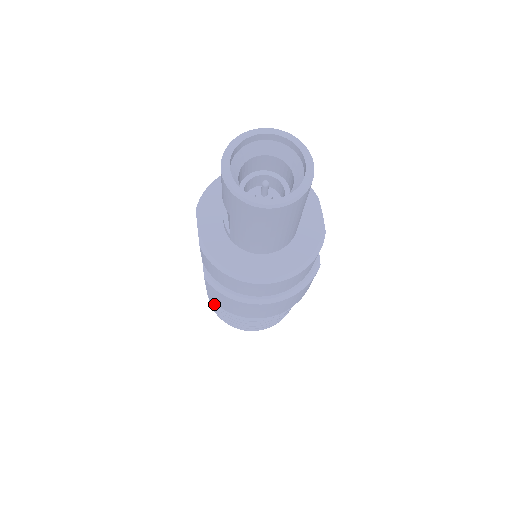
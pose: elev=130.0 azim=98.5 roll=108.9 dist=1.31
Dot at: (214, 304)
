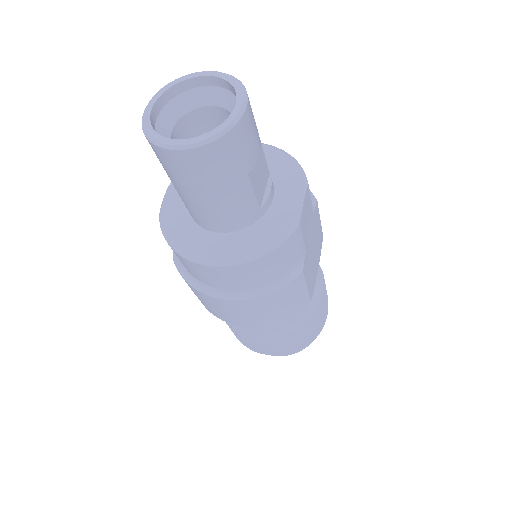
Dot at: occluded
